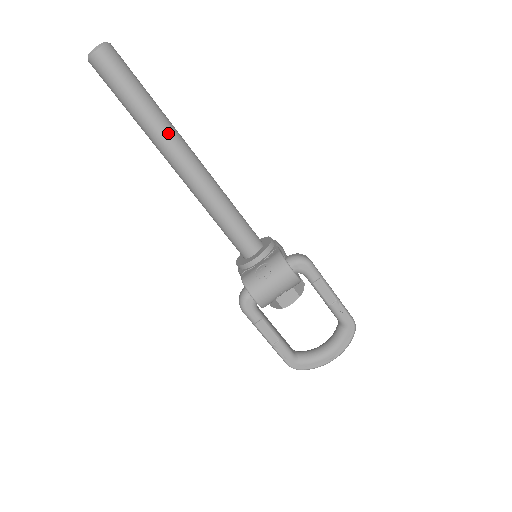
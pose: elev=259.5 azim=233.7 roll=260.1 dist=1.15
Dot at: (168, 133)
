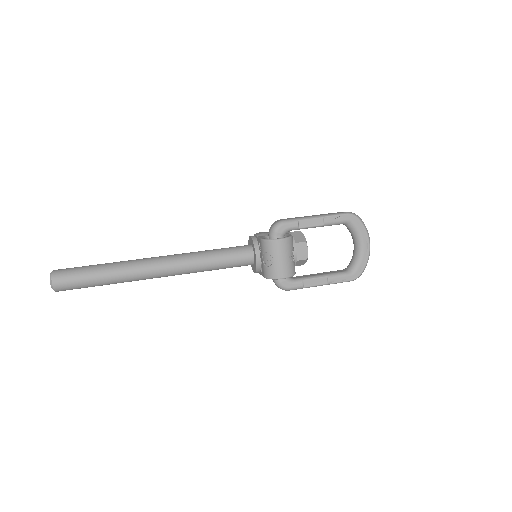
Dot at: (132, 268)
